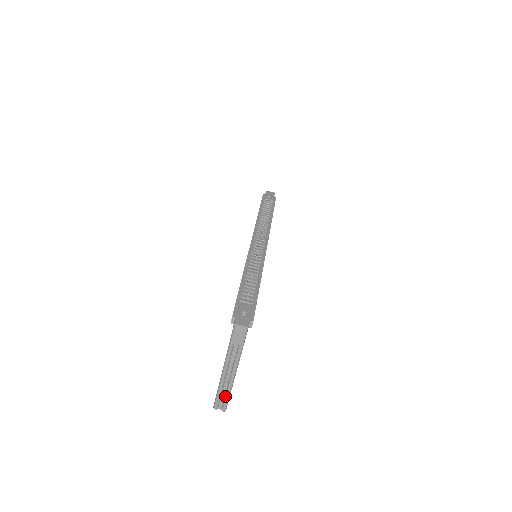
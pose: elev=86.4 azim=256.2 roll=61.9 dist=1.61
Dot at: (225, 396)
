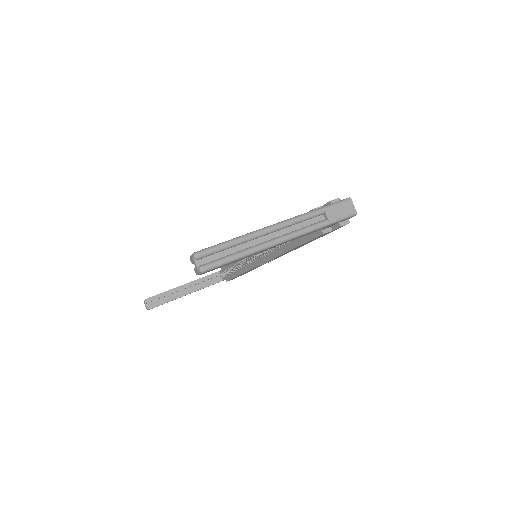
Dot at: (233, 253)
